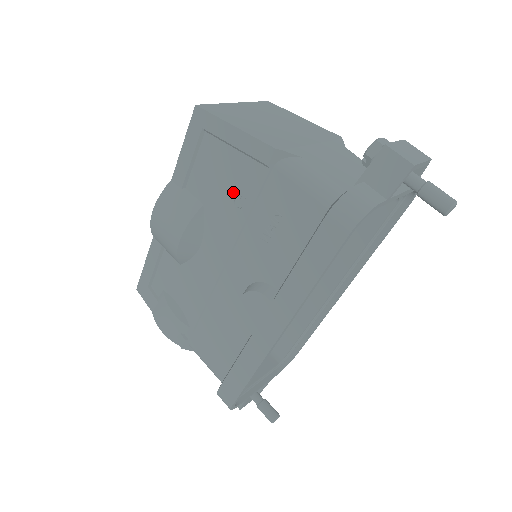
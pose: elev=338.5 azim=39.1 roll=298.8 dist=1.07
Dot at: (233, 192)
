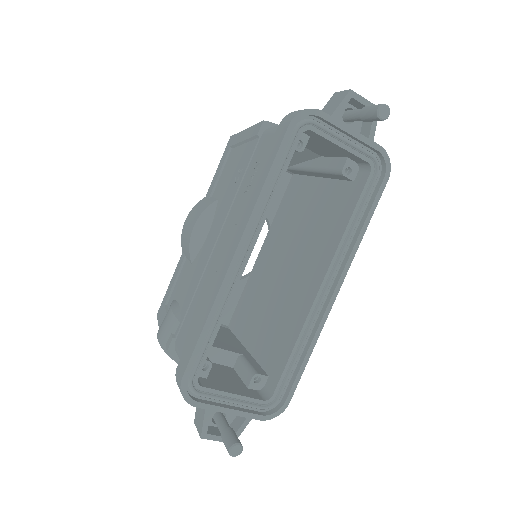
Dot at: (237, 173)
